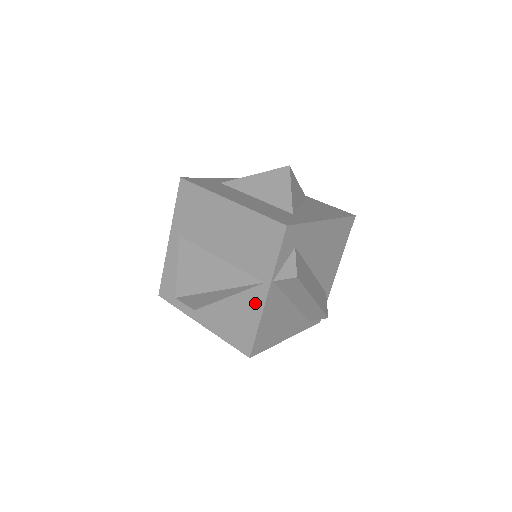
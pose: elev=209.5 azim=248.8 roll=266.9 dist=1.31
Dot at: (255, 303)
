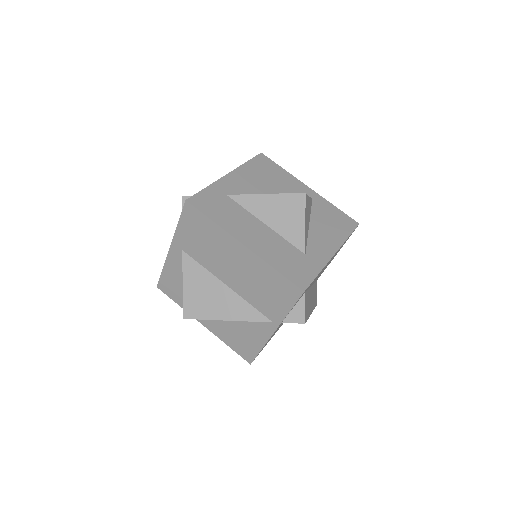
Dot at: (261, 332)
